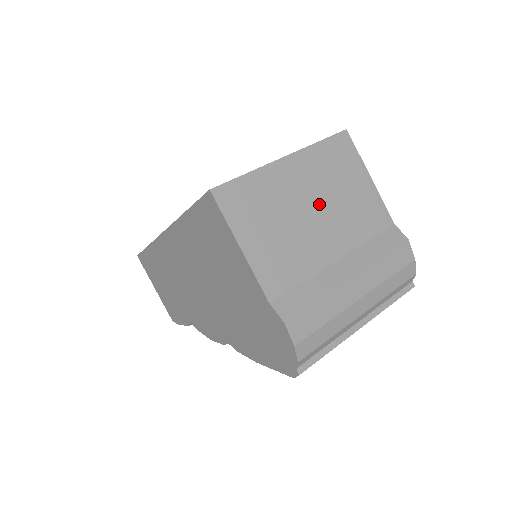
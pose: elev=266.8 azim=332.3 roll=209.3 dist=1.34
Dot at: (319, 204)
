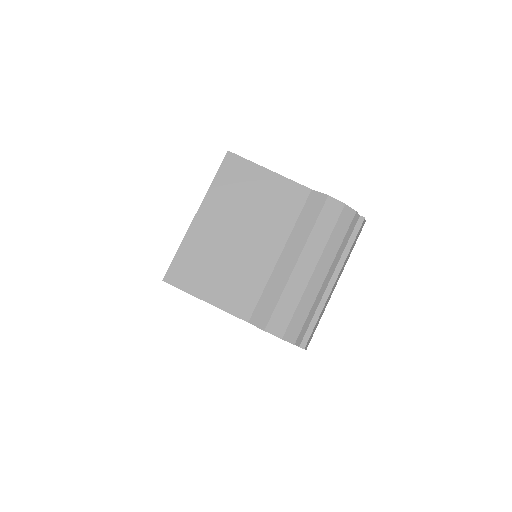
Dot at: (241, 227)
